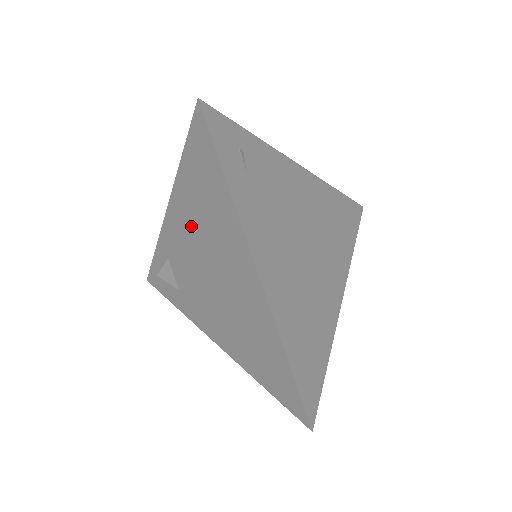
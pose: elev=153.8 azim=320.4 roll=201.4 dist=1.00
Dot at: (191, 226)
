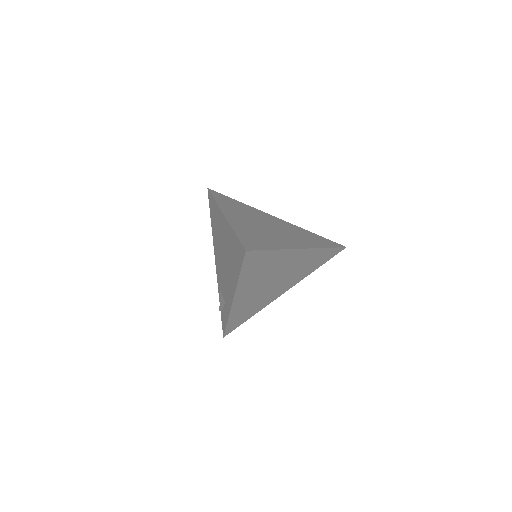
Dot at: (217, 246)
